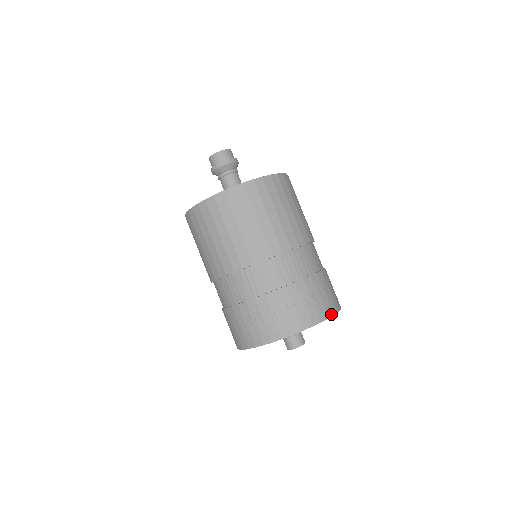
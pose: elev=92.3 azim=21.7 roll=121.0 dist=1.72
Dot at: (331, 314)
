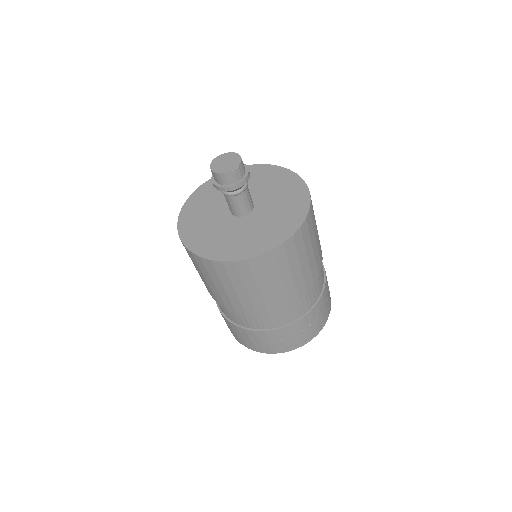
Dot at: (316, 335)
